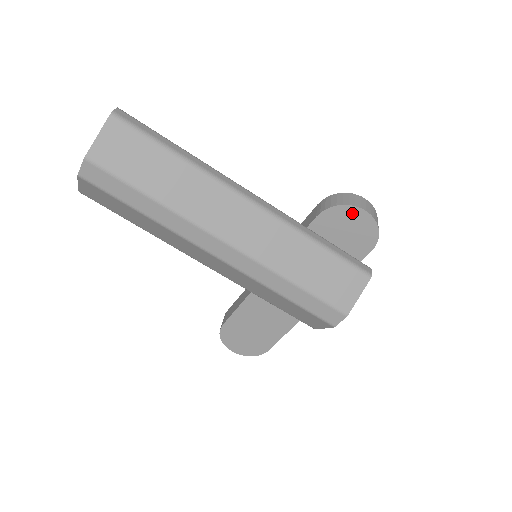
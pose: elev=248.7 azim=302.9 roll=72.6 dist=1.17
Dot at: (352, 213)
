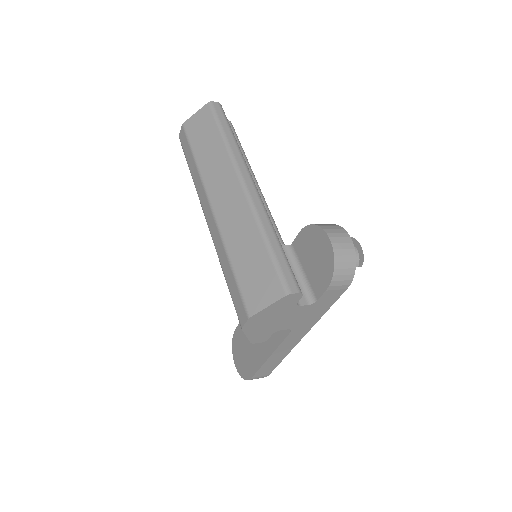
Dot at: (320, 236)
